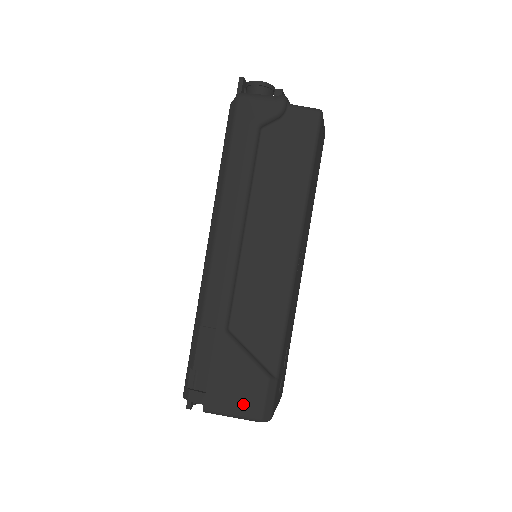
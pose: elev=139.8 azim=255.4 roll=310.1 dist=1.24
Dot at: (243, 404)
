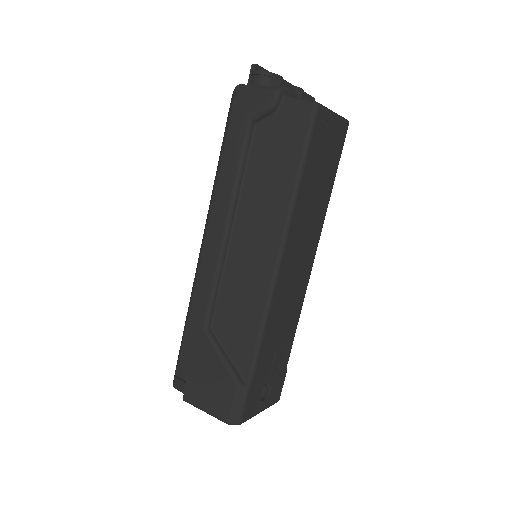
Dot at: (214, 403)
